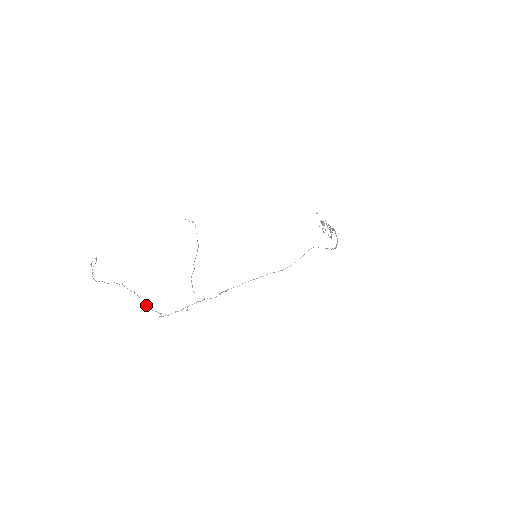
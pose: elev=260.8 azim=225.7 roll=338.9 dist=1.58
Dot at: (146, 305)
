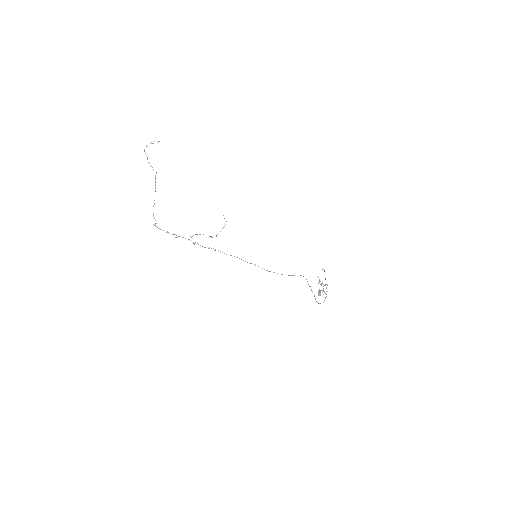
Dot at: occluded
